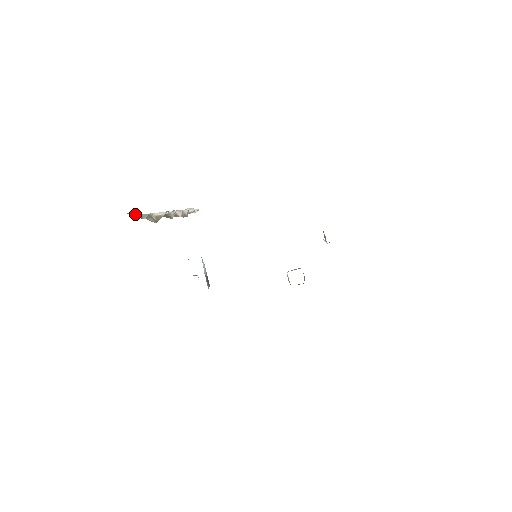
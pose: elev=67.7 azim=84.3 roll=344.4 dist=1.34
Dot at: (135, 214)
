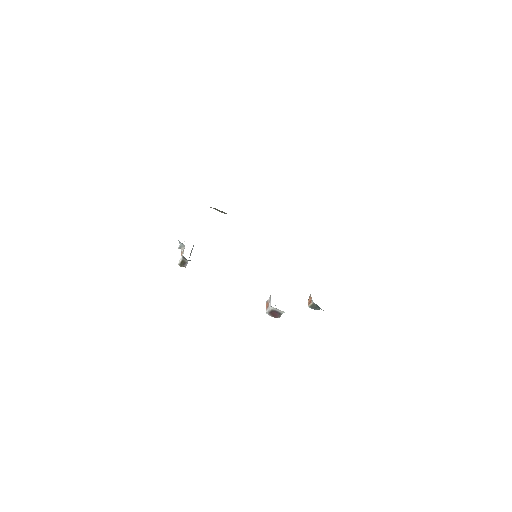
Dot at: out of frame
